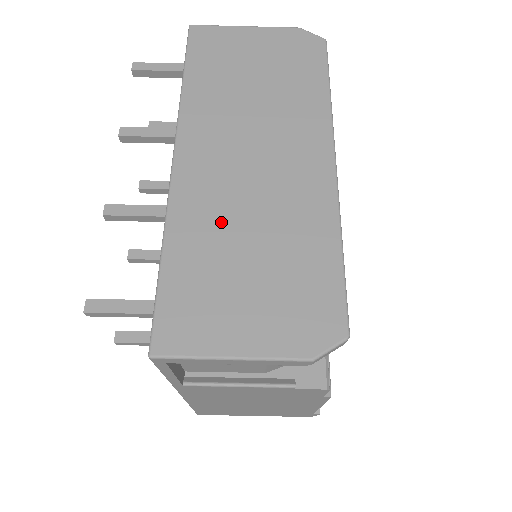
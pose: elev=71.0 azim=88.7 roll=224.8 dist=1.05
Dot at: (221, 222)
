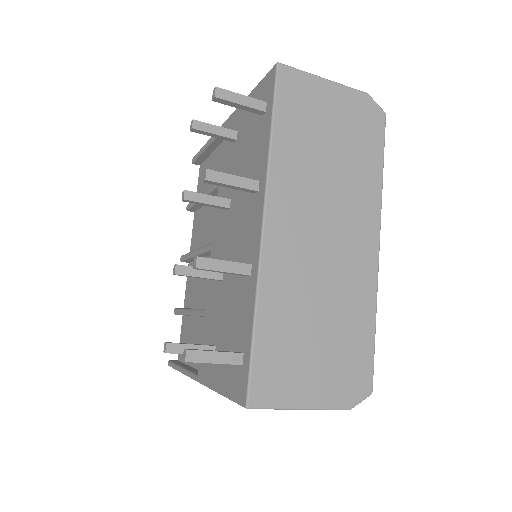
Dot at: (299, 295)
